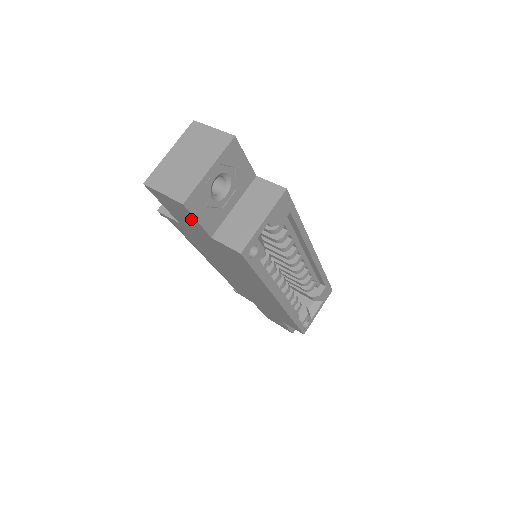
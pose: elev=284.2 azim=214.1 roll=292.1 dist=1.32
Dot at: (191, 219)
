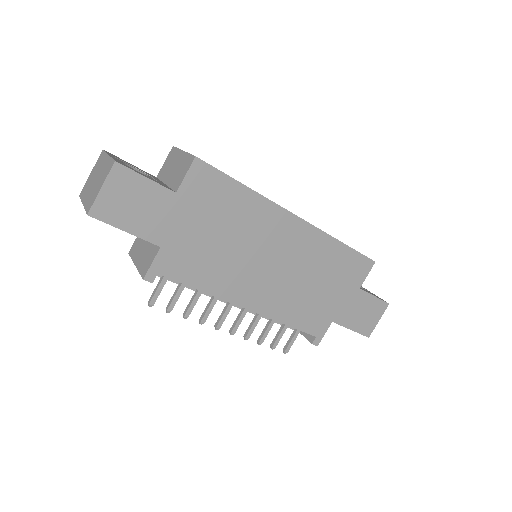
Dot at: (144, 189)
